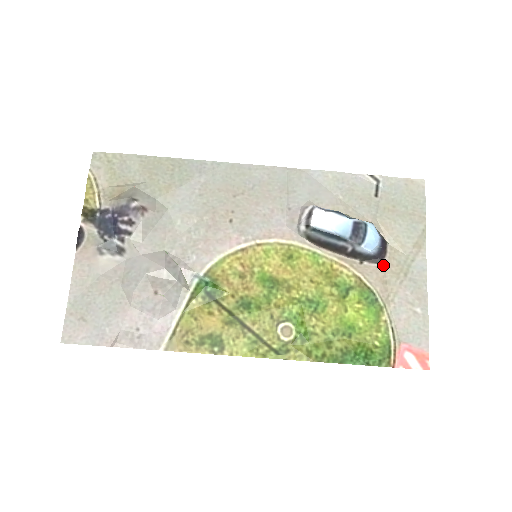
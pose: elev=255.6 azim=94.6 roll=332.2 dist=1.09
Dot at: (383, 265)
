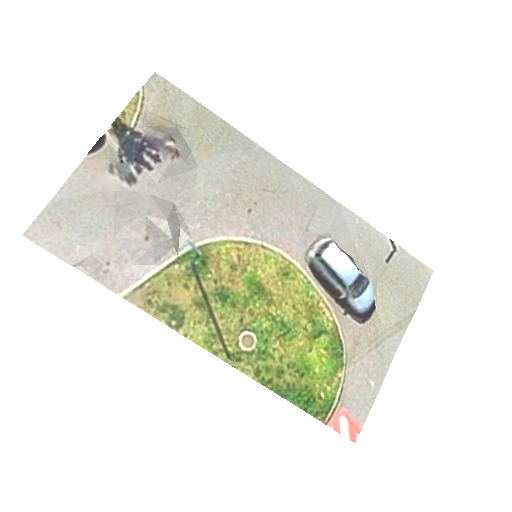
Dot at: (362, 326)
